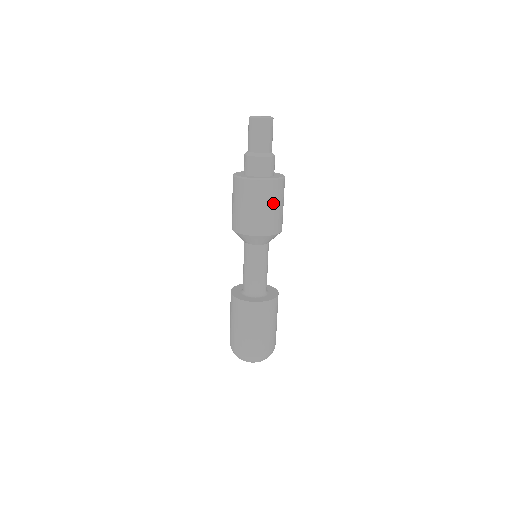
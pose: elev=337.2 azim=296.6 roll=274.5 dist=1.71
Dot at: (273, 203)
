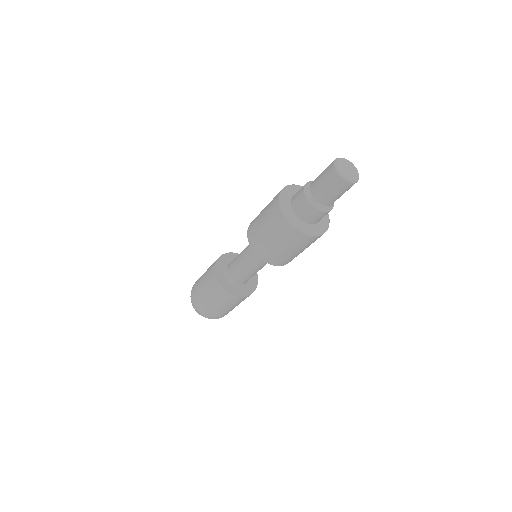
Dot at: (294, 248)
